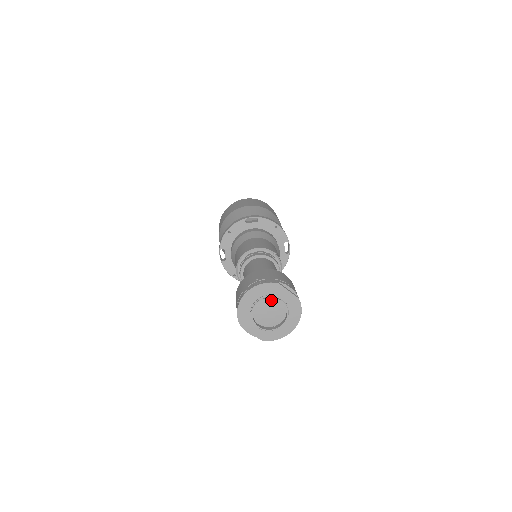
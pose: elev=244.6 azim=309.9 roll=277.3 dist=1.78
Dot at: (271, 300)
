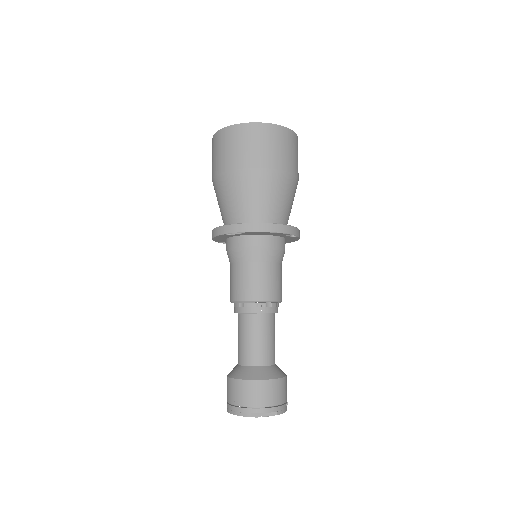
Dot at: occluded
